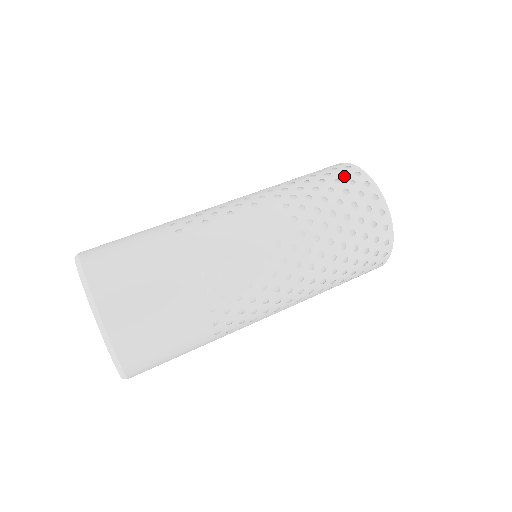
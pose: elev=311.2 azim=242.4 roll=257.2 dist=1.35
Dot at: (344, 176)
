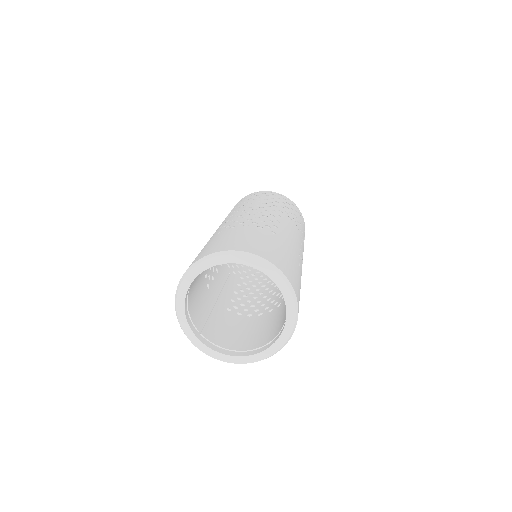
Dot at: (287, 201)
